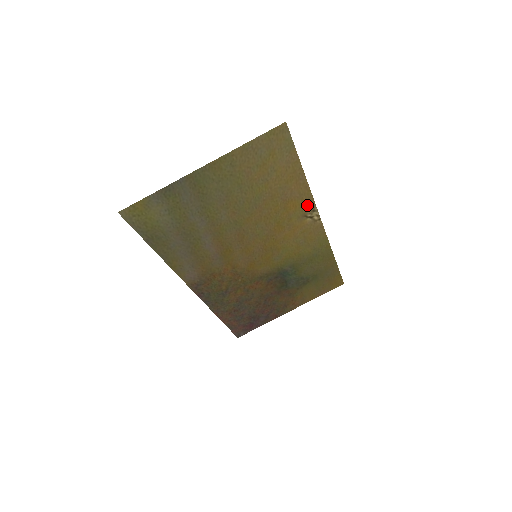
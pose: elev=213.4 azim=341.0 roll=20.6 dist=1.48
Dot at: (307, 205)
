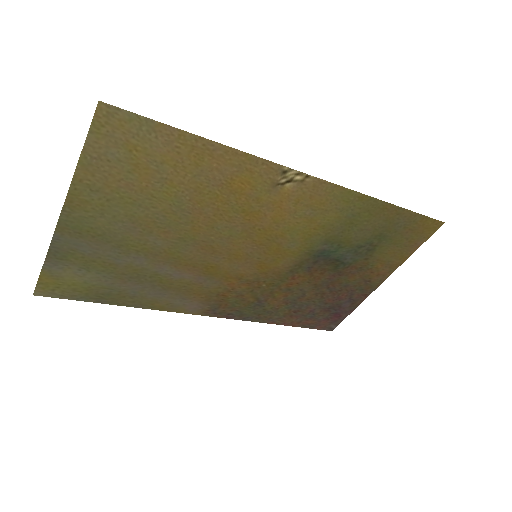
Dot at: (265, 171)
